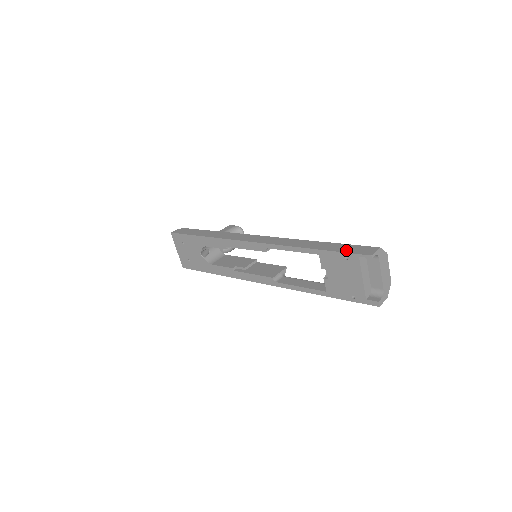
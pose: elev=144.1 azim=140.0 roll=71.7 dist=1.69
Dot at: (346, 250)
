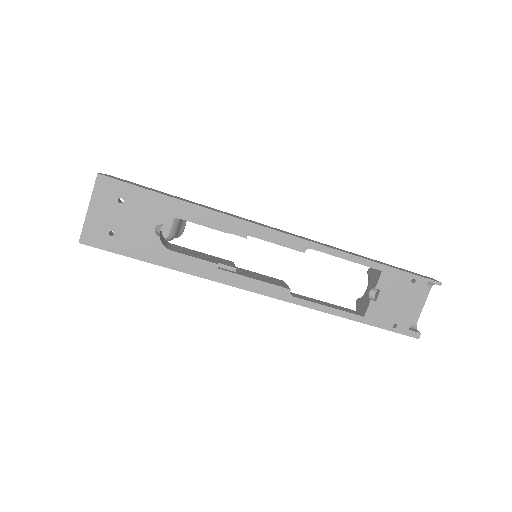
Dot at: (412, 273)
